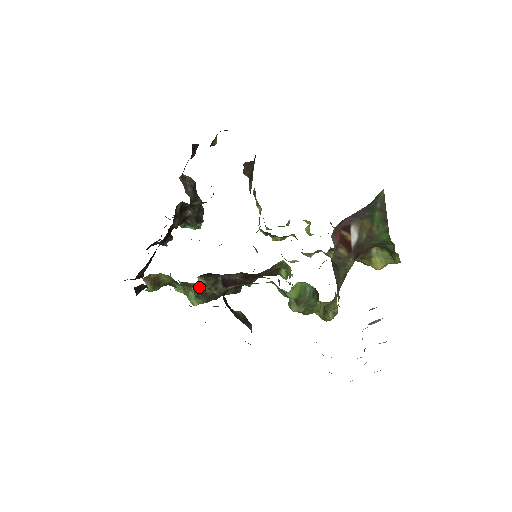
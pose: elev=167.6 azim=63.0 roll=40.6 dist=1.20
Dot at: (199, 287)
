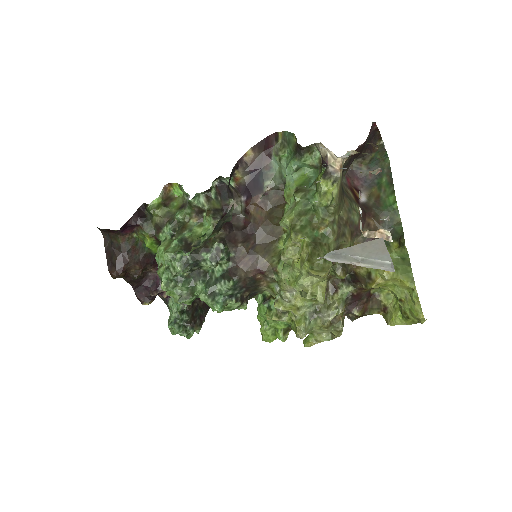
Dot at: (206, 195)
